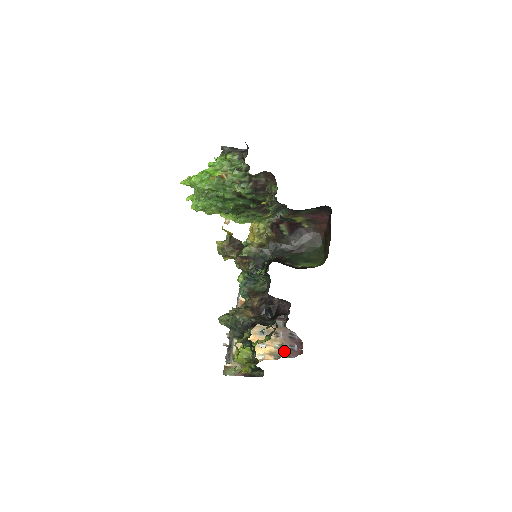
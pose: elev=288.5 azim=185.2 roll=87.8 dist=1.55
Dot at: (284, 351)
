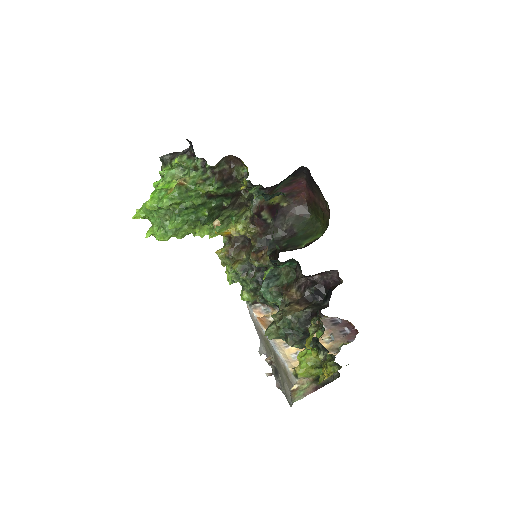
Dot at: (339, 340)
